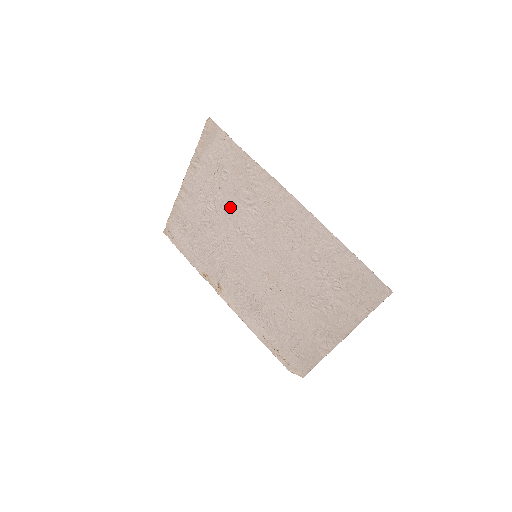
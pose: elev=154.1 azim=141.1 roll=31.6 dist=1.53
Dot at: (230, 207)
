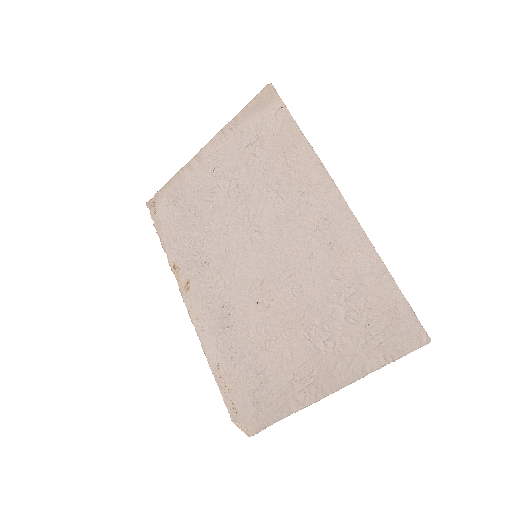
Dot at: (249, 189)
